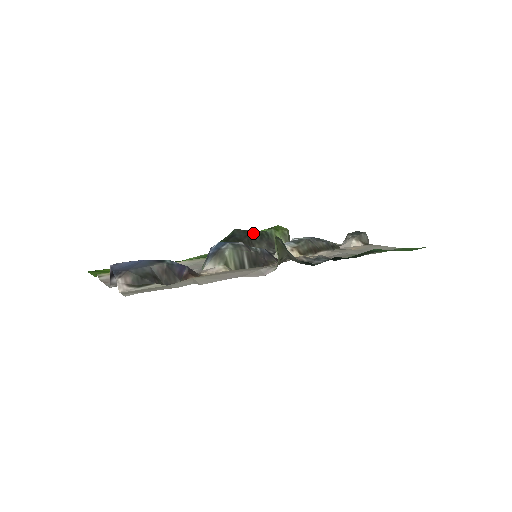
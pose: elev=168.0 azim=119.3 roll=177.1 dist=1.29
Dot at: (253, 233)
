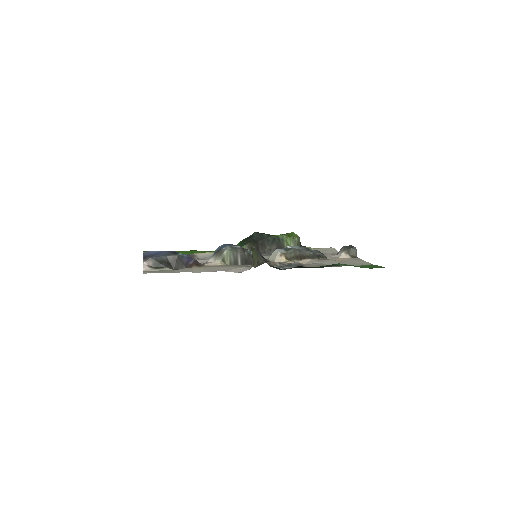
Dot at: (267, 237)
